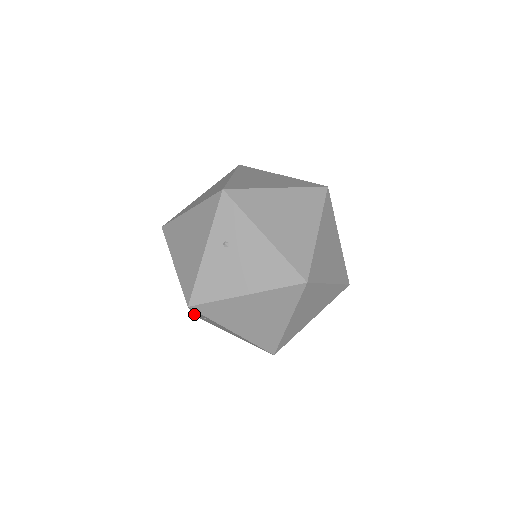
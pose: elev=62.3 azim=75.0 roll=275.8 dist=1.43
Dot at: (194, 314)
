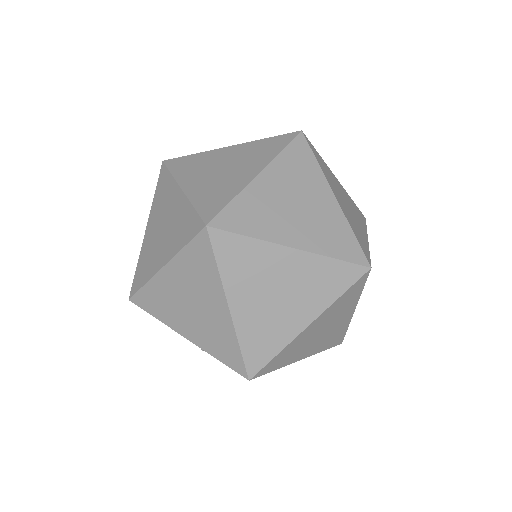
Dot at: (155, 197)
